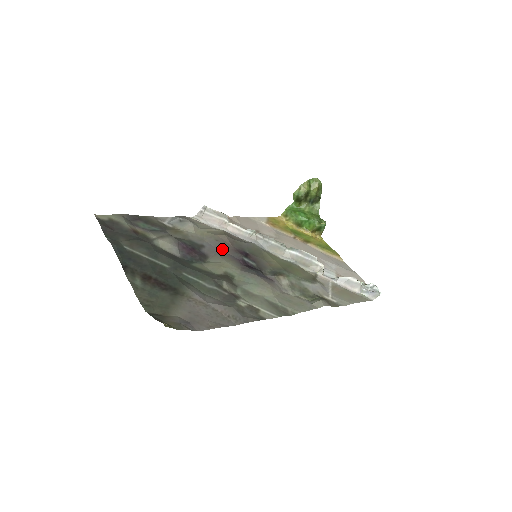
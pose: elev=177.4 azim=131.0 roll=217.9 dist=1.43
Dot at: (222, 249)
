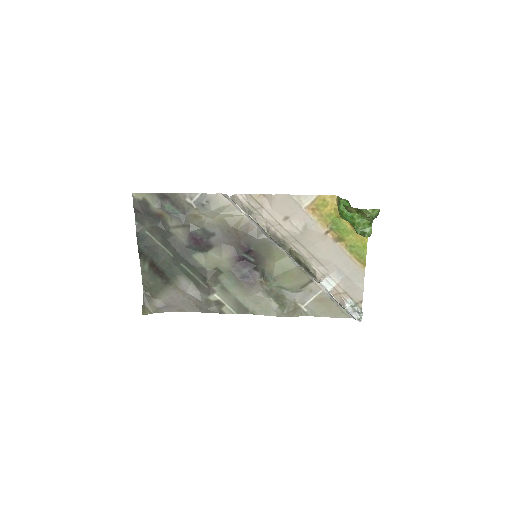
Dot at: (229, 241)
